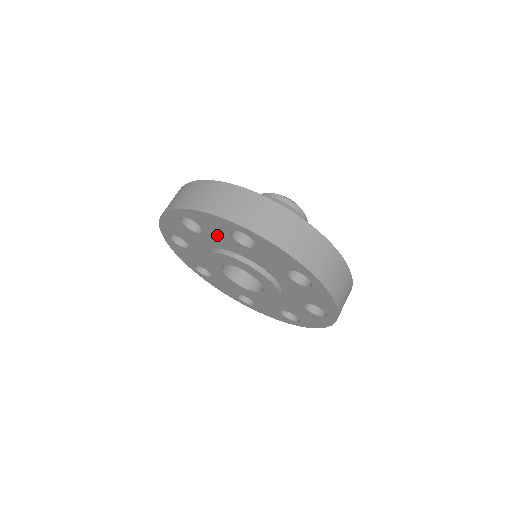
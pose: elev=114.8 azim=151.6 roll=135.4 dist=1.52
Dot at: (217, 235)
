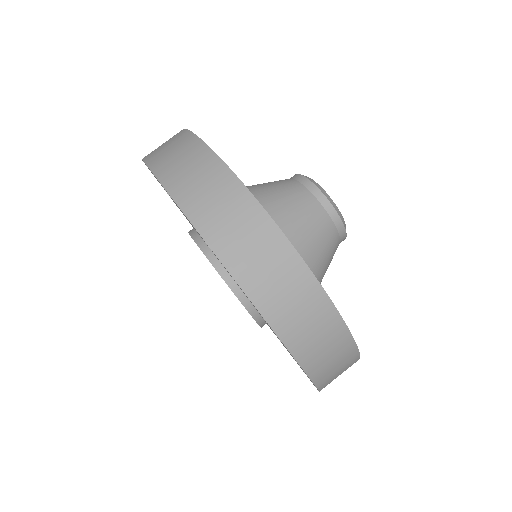
Dot at: occluded
